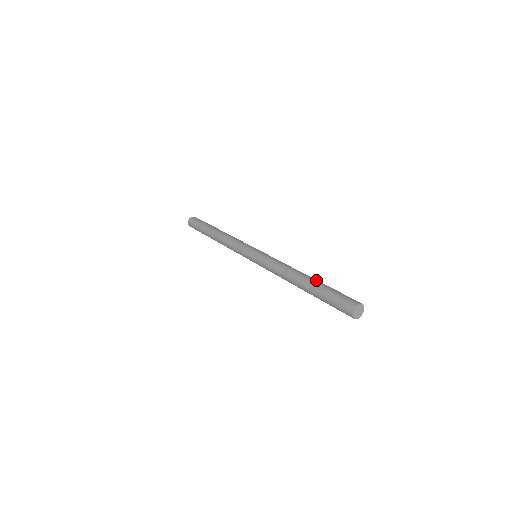
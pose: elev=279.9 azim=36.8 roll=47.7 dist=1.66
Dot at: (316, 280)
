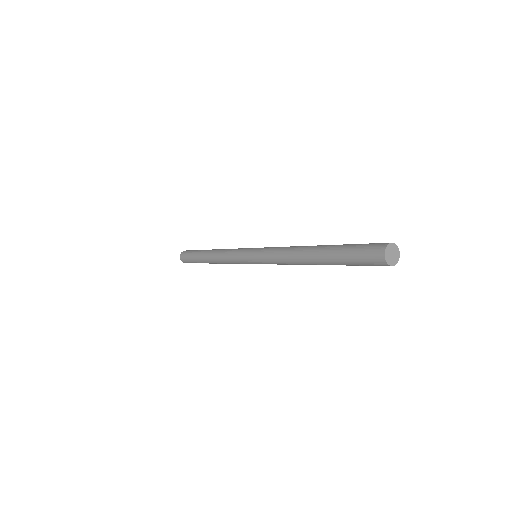
Dot at: (325, 247)
